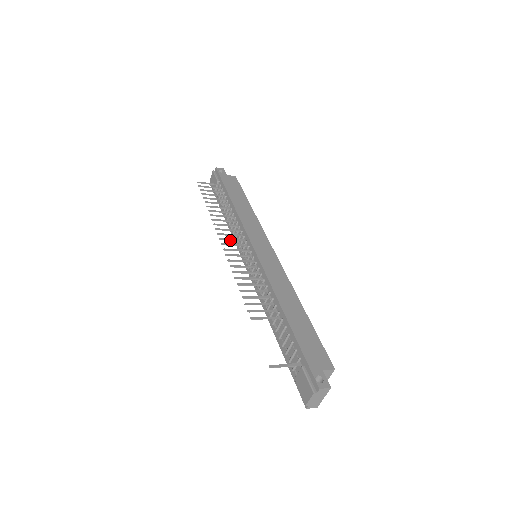
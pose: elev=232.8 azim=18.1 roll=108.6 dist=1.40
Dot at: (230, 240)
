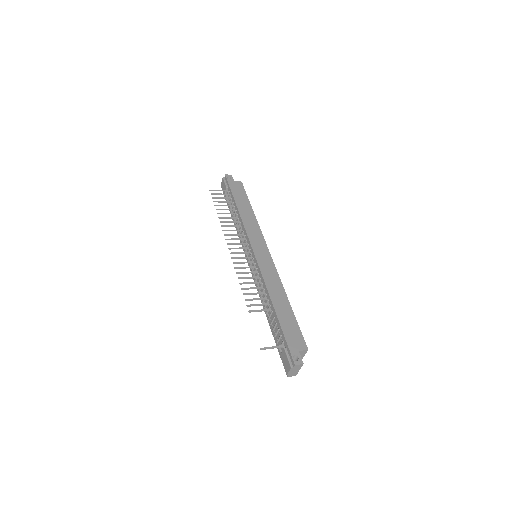
Dot at: (235, 244)
